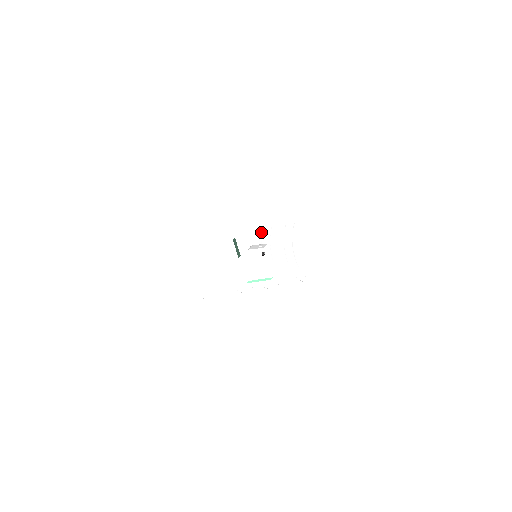
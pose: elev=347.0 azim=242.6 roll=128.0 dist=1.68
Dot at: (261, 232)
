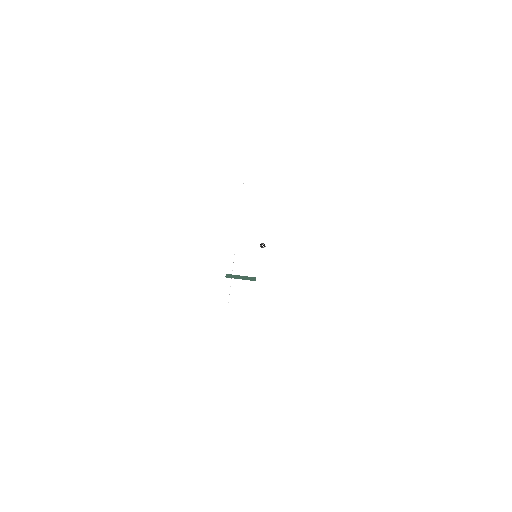
Dot at: occluded
